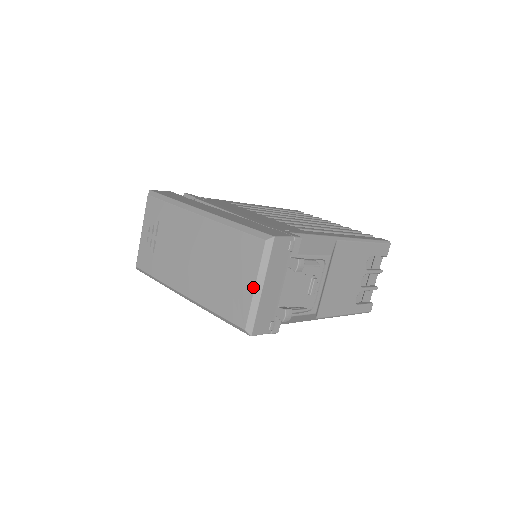
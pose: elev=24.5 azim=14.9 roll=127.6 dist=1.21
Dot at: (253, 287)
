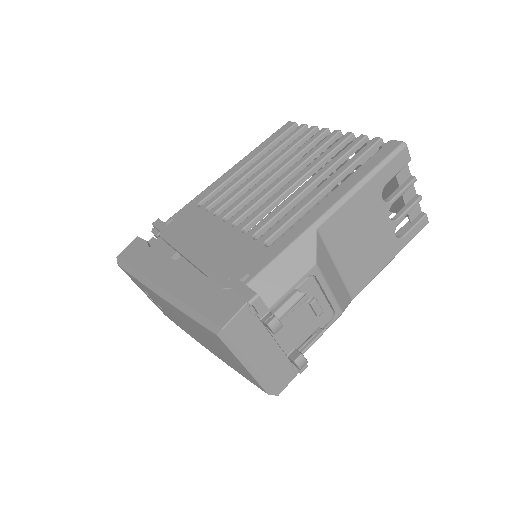
Dot at: (244, 367)
